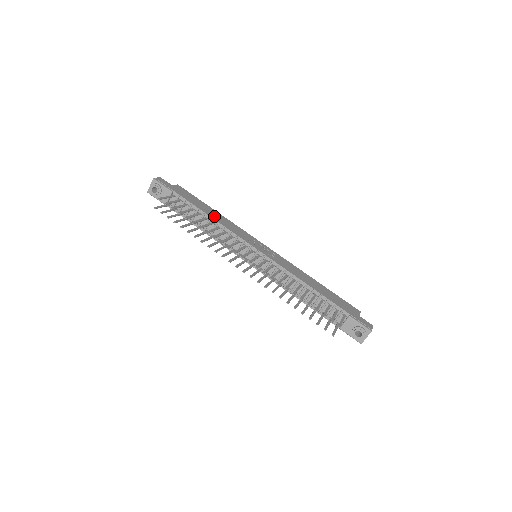
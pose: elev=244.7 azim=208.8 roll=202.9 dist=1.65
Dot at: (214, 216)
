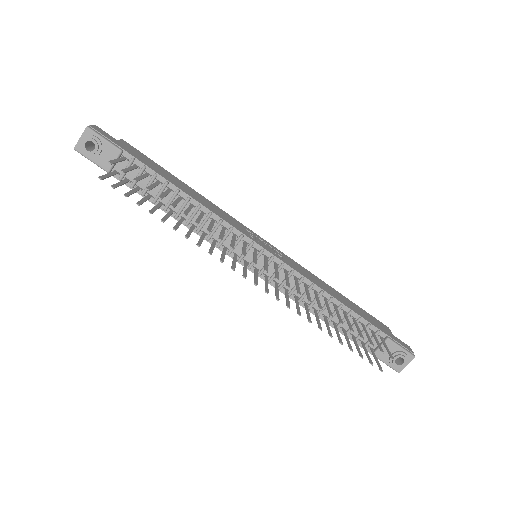
Dot at: (191, 194)
